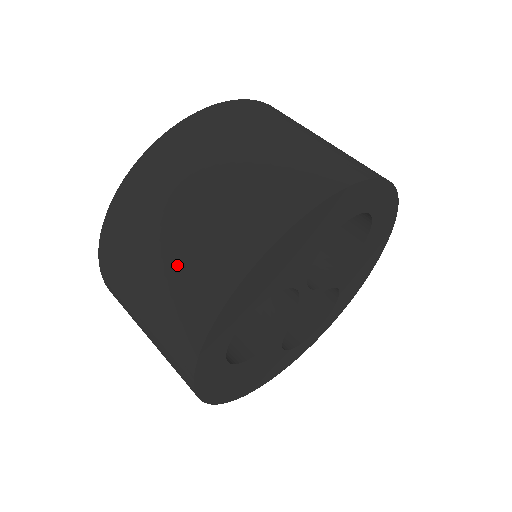
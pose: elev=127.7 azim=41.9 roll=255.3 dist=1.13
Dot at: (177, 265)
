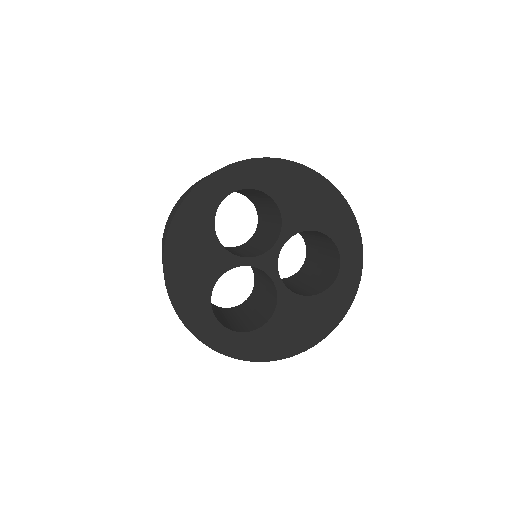
Dot at: occluded
